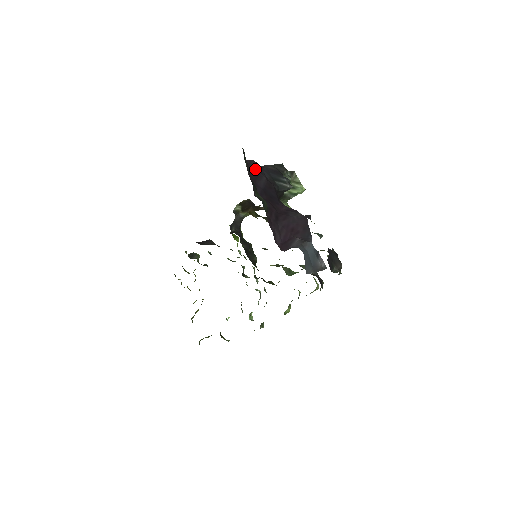
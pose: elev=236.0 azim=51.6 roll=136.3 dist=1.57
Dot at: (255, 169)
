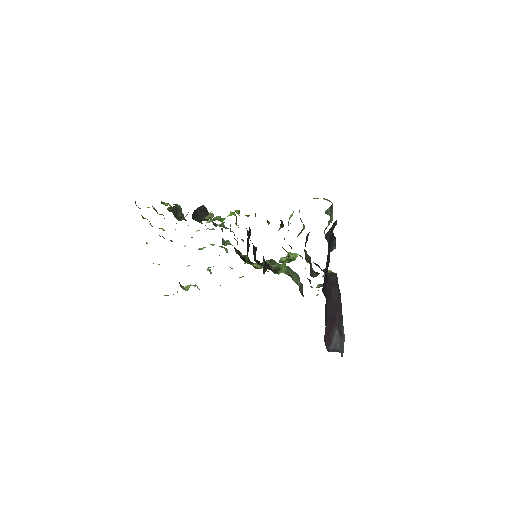
Dot at: occluded
